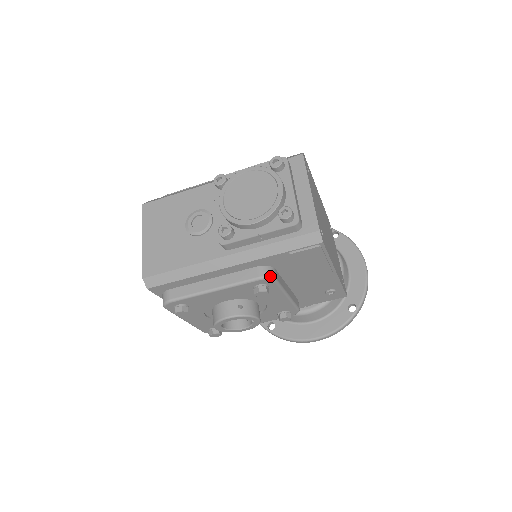
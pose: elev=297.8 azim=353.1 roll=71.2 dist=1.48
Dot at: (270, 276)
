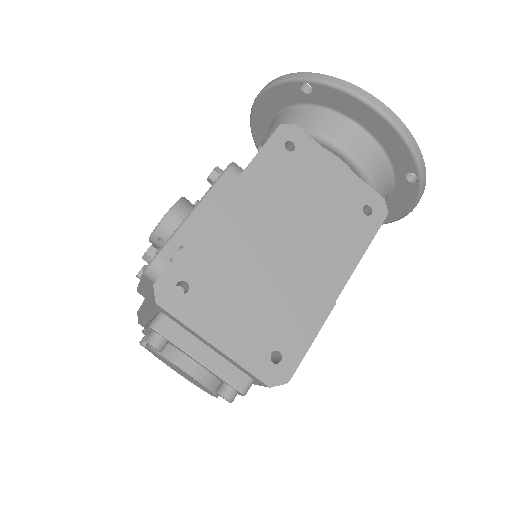
Dot at: occluded
